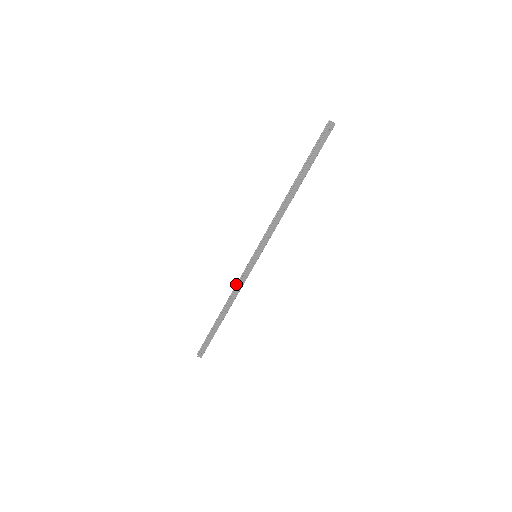
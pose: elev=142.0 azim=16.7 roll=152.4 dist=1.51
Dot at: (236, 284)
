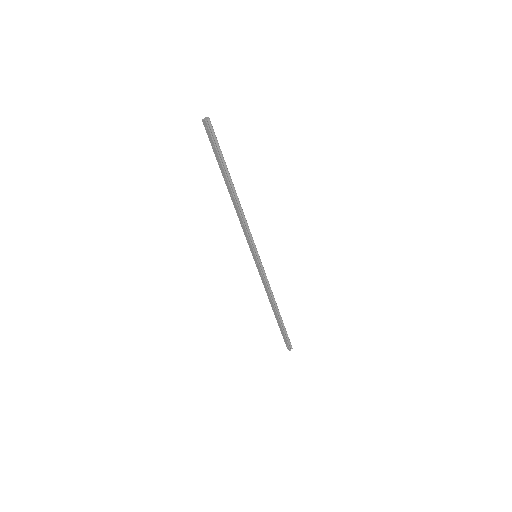
Dot at: occluded
